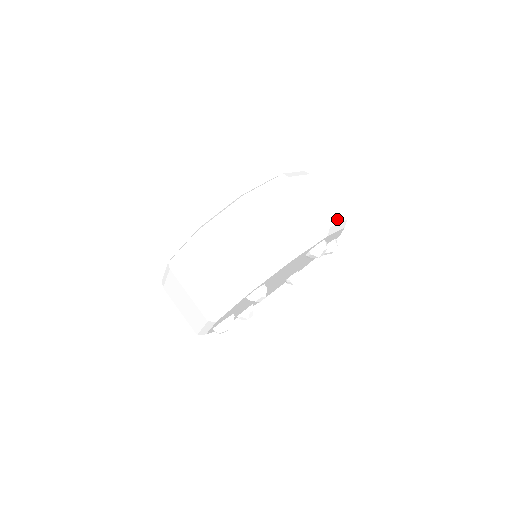
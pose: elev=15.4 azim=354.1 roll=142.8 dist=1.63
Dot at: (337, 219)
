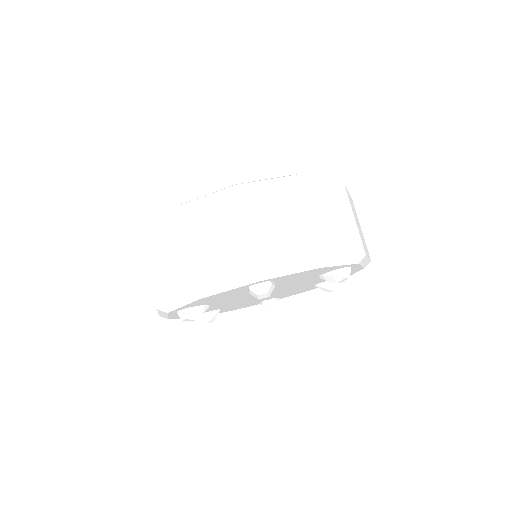
Dot at: (367, 253)
